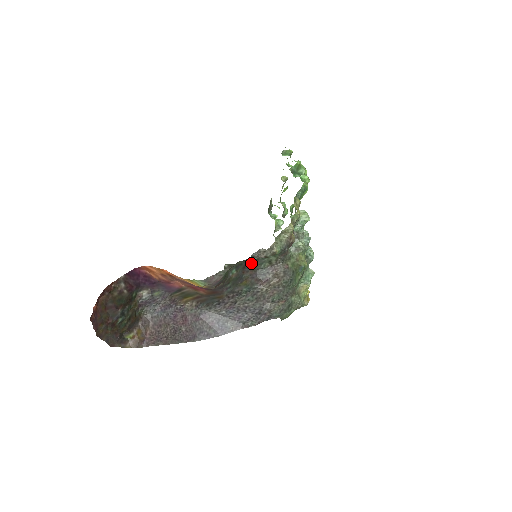
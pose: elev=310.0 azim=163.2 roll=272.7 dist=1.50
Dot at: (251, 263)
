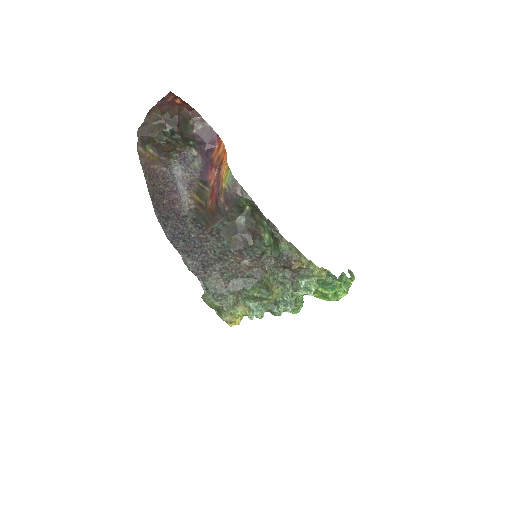
Dot at: (256, 236)
